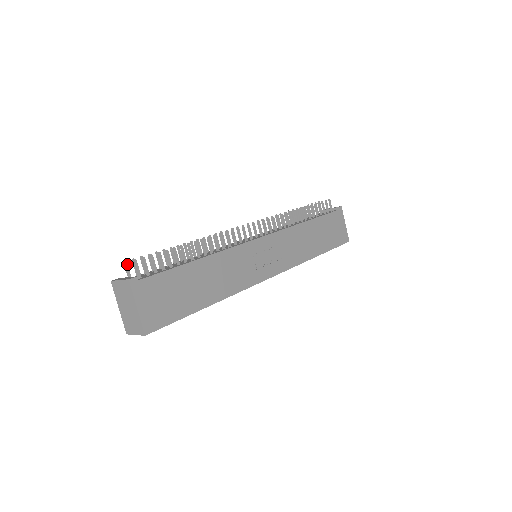
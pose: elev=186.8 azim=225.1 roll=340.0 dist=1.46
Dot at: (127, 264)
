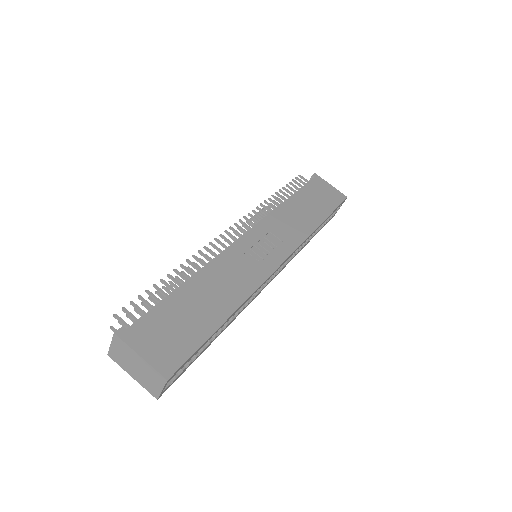
Dot at: (114, 328)
